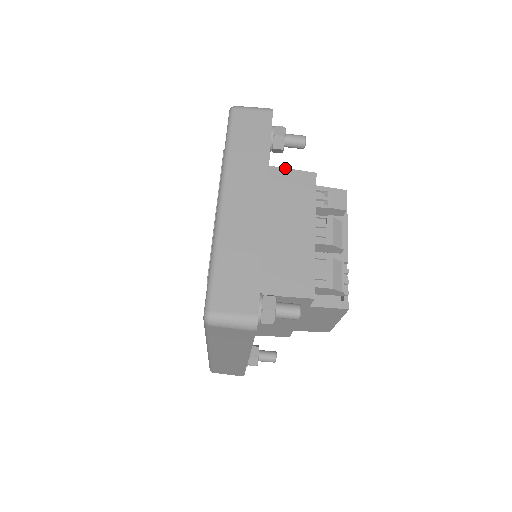
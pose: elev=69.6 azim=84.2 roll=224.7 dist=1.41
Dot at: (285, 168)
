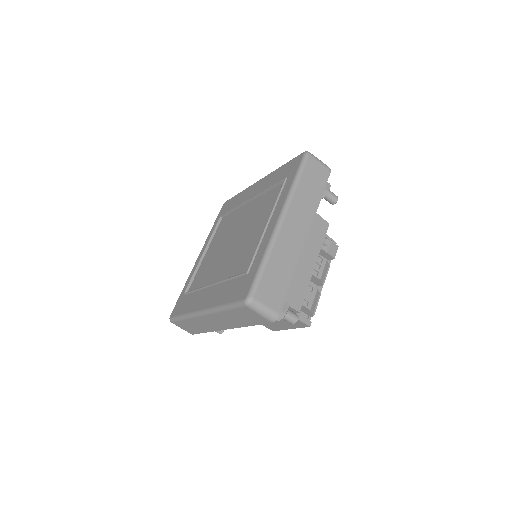
Dot at: occluded
